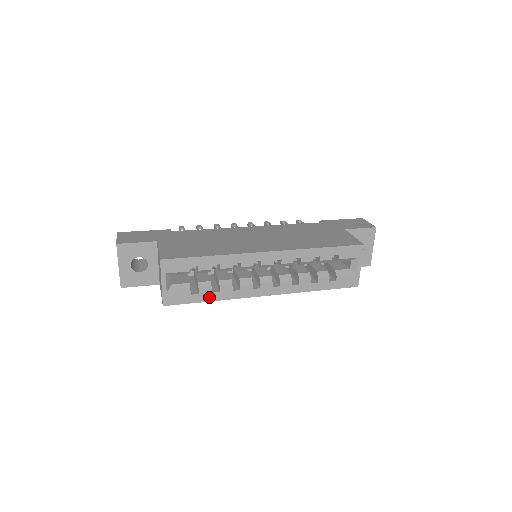
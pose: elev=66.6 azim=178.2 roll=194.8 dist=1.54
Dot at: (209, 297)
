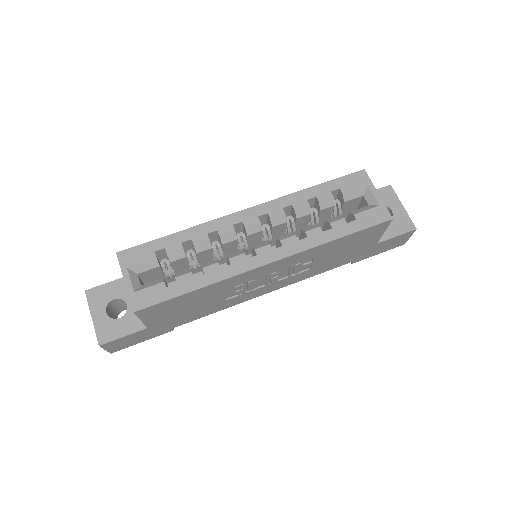
Dot at: (192, 285)
